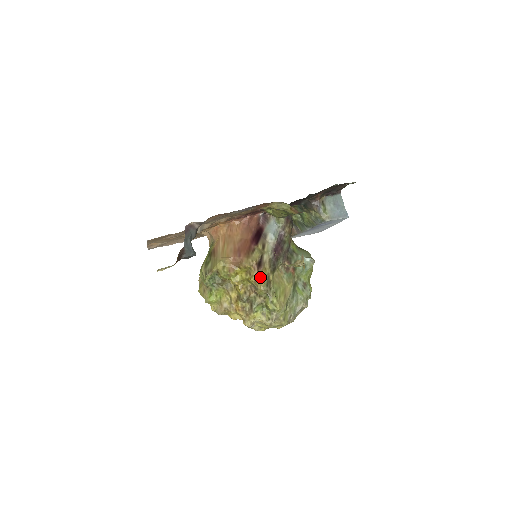
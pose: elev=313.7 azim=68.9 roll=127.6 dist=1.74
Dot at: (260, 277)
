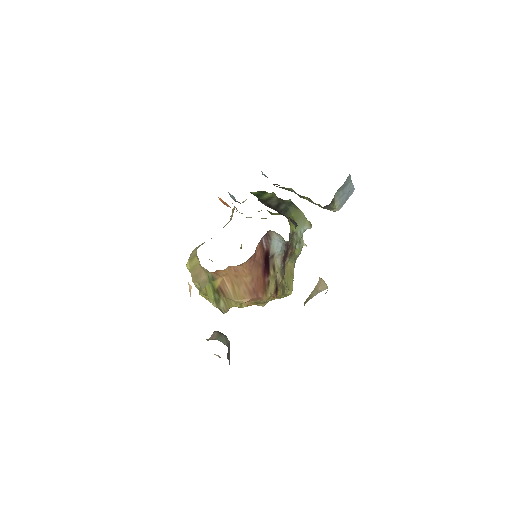
Dot at: (278, 295)
